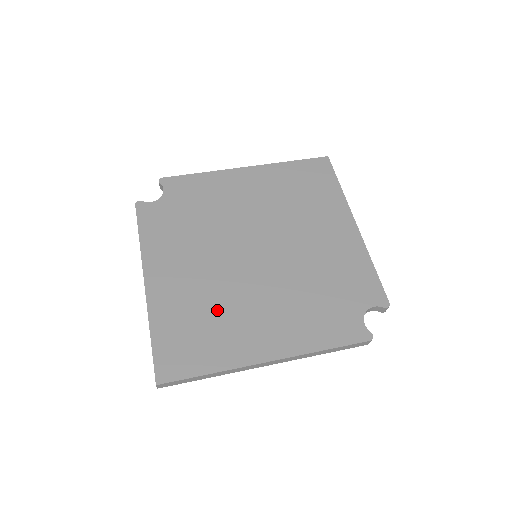
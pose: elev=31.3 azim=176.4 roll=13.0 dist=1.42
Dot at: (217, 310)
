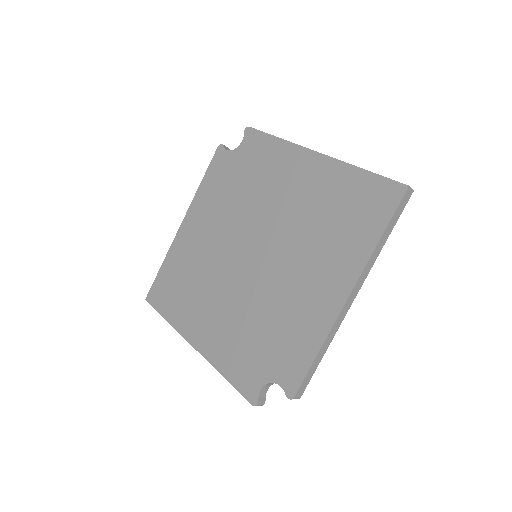
Dot at: (196, 281)
